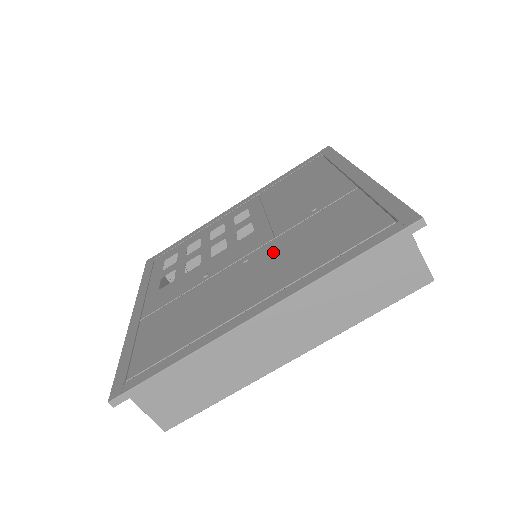
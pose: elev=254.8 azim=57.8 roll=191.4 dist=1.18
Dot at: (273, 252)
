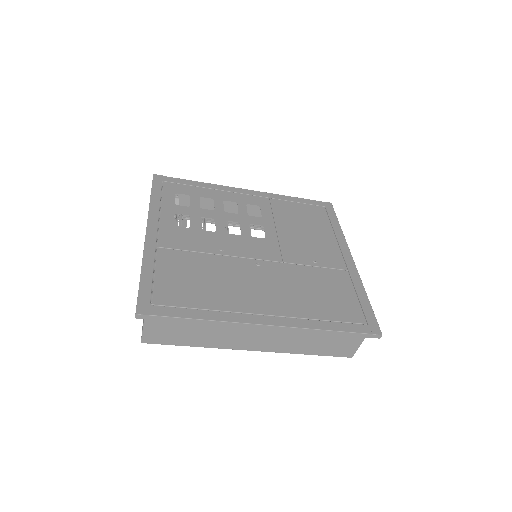
Dot at: (282, 276)
